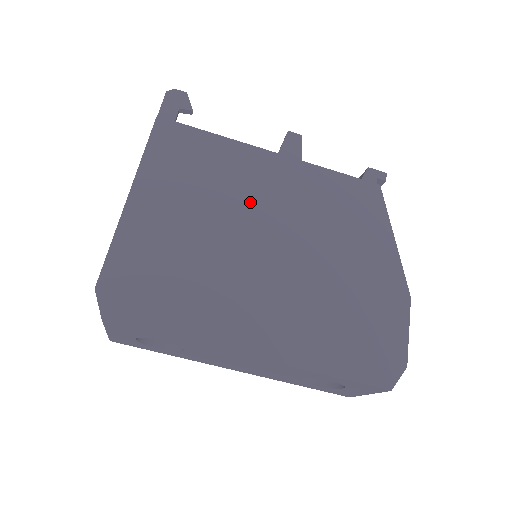
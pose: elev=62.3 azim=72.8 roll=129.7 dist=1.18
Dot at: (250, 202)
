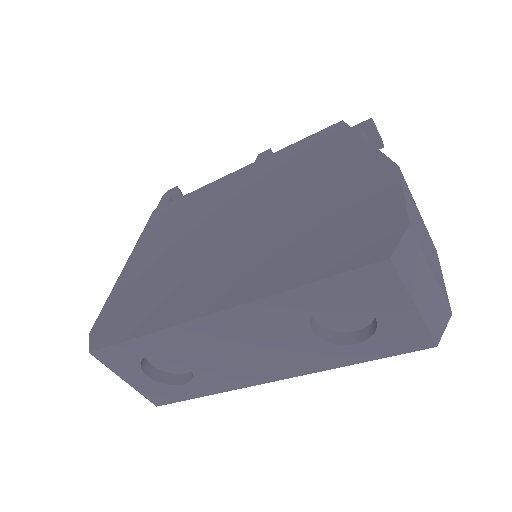
Dot at: (217, 209)
